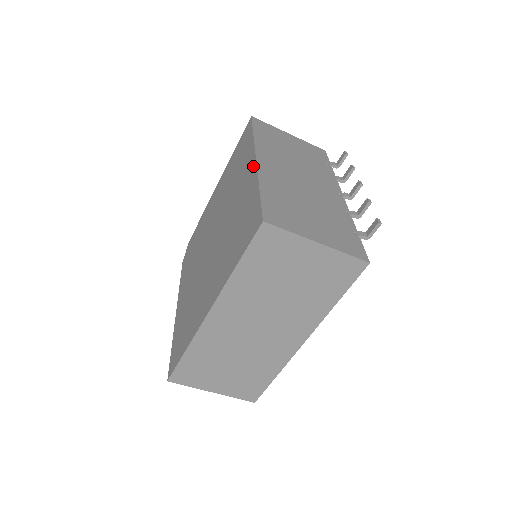
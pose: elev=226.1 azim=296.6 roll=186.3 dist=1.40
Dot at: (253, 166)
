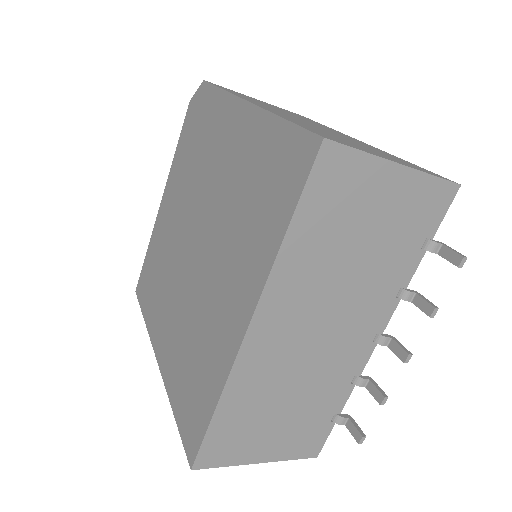
Dot at: (239, 332)
